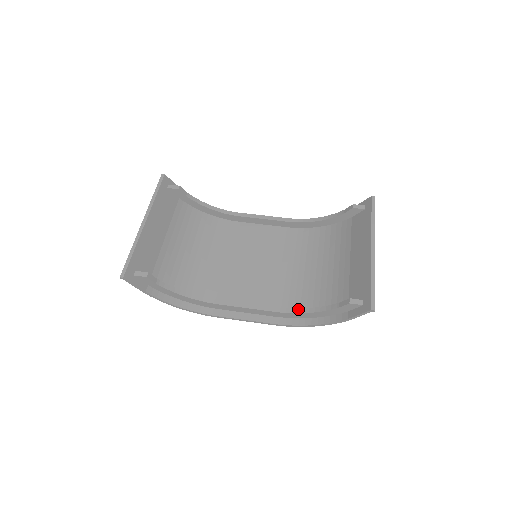
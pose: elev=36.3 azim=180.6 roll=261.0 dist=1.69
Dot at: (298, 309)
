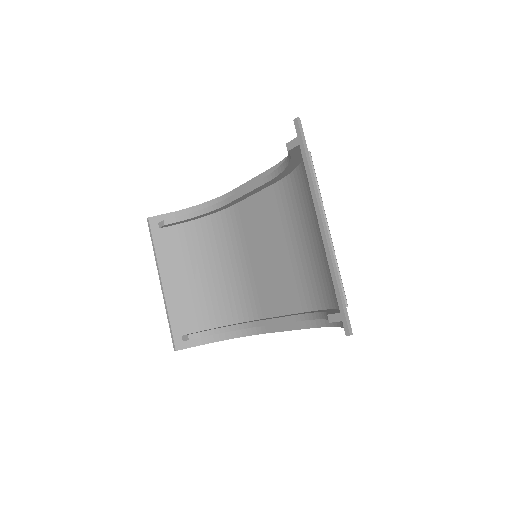
Dot at: (312, 314)
